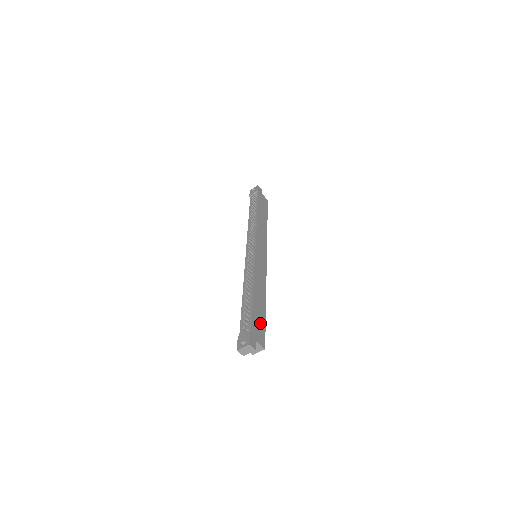
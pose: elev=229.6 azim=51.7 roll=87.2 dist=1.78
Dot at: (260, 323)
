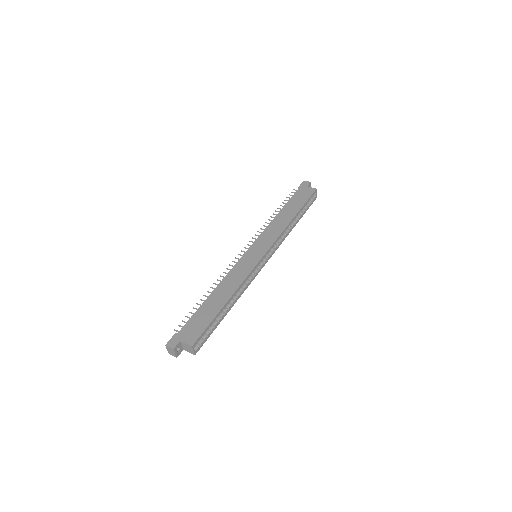
Dot at: (201, 322)
